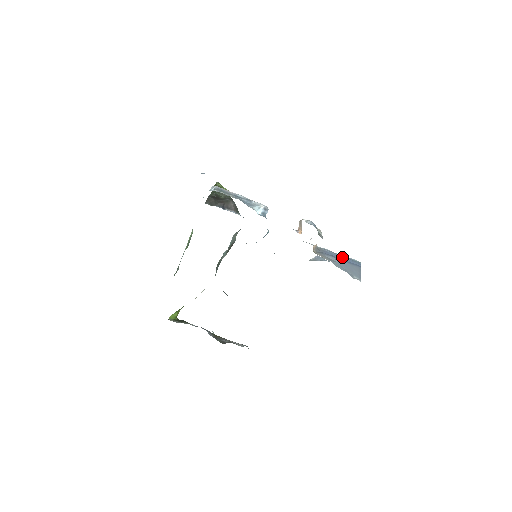
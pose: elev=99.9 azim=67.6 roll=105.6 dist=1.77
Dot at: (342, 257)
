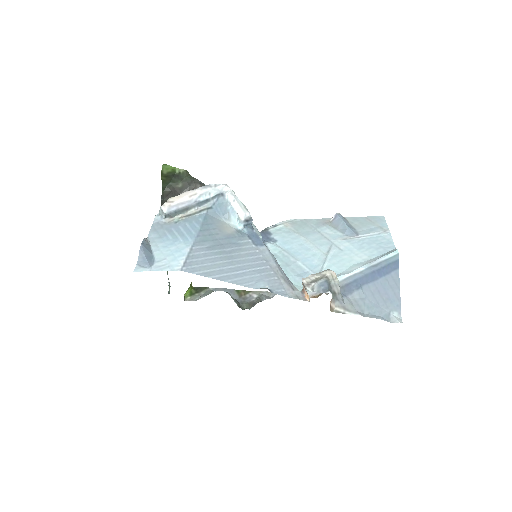
Dot at: (371, 273)
